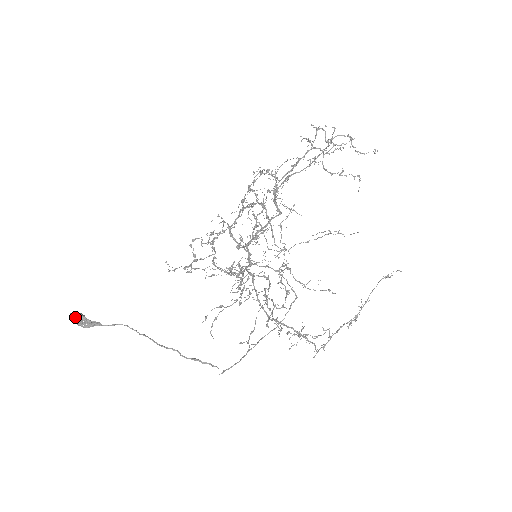
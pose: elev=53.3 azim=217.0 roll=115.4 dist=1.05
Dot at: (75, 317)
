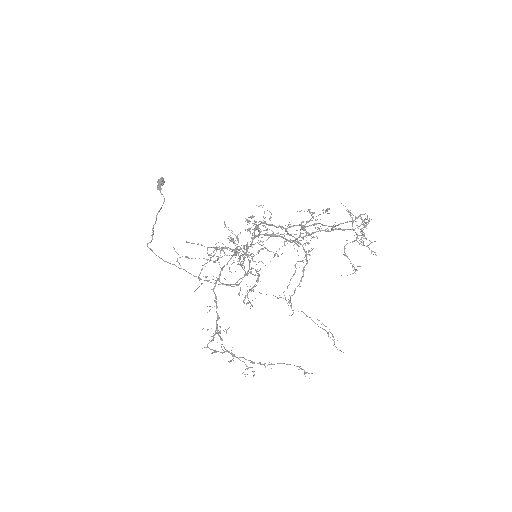
Dot at: (160, 179)
